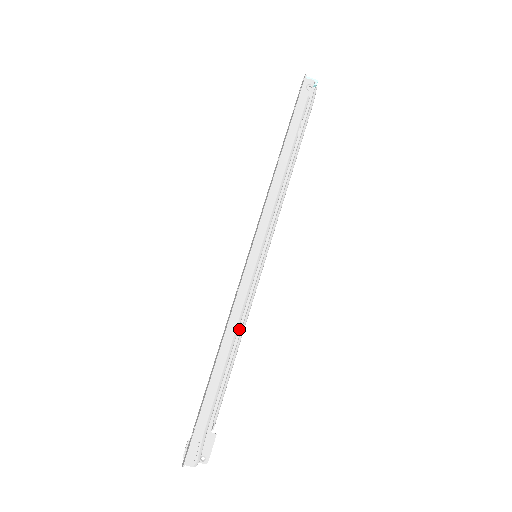
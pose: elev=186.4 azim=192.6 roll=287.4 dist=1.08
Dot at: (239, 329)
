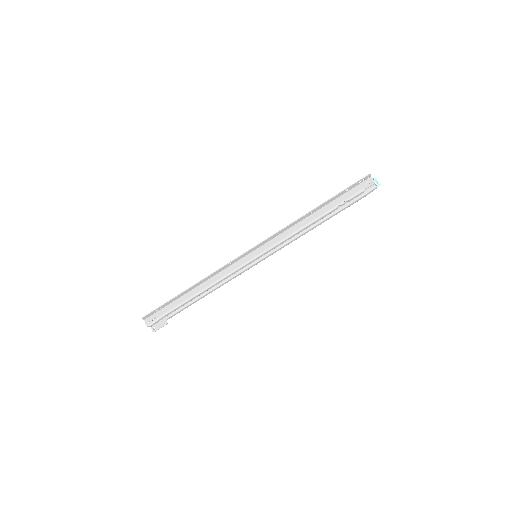
Dot at: (218, 286)
